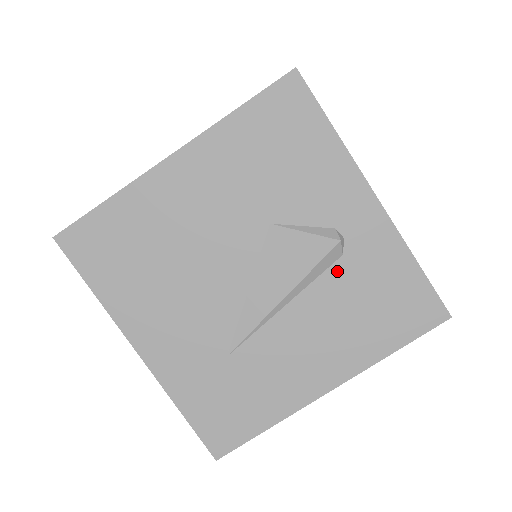
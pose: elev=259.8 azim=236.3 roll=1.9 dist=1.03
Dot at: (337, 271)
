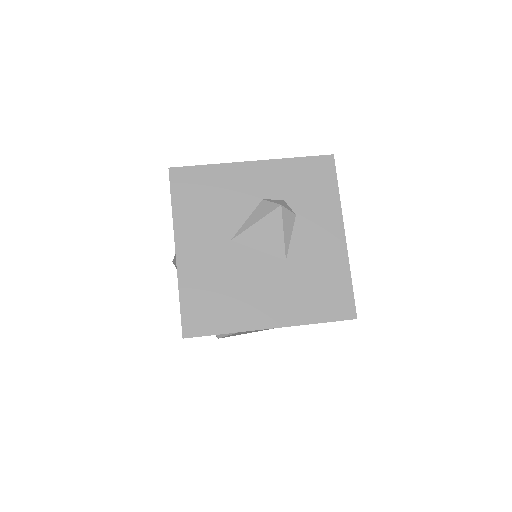
Dot at: occluded
